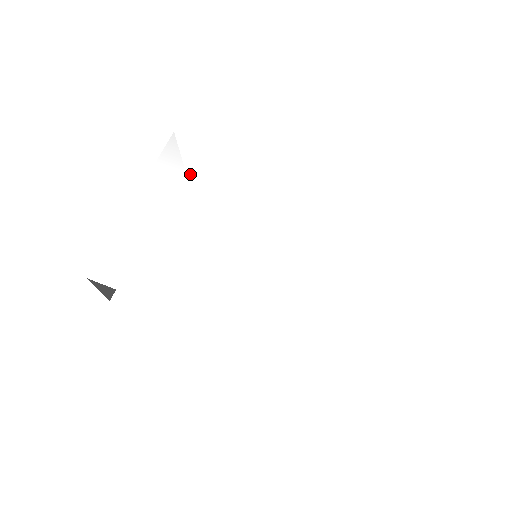
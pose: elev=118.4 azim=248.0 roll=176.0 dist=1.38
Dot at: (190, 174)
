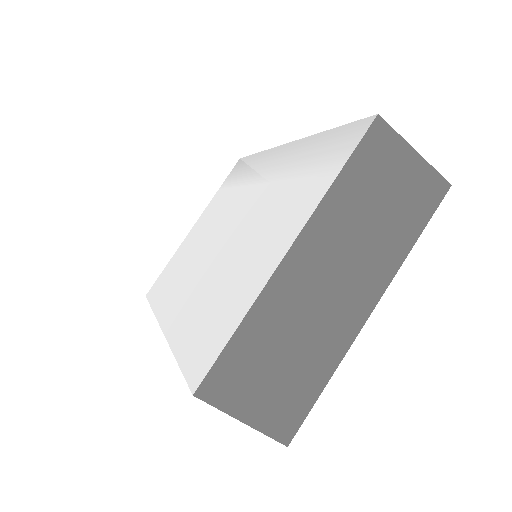
Dot at: (227, 189)
